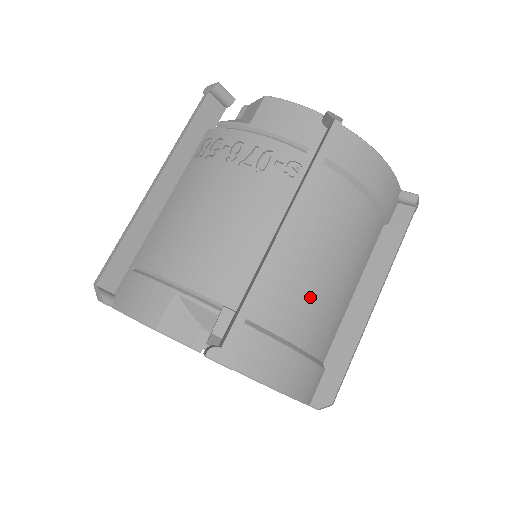
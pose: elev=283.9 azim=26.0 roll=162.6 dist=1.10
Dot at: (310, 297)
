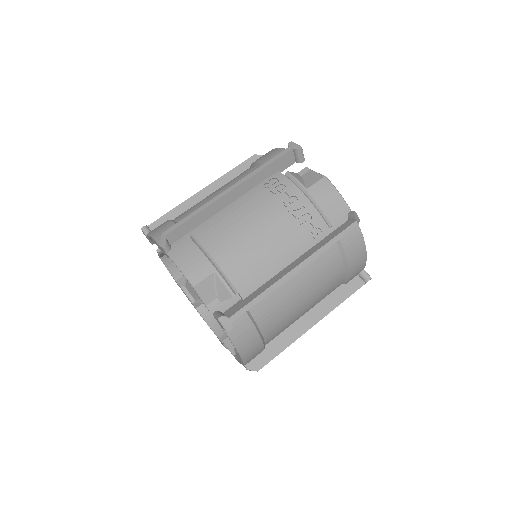
Dot at: (284, 309)
